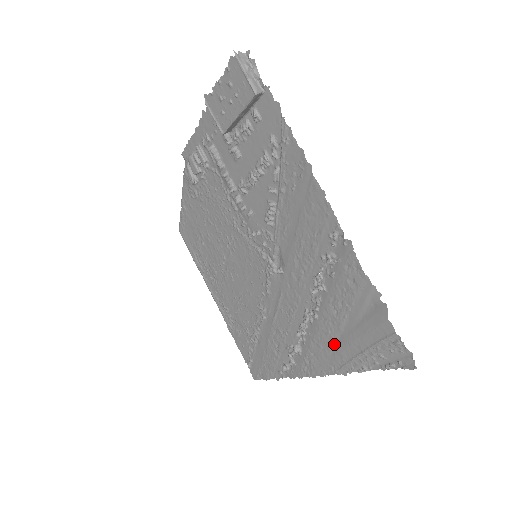
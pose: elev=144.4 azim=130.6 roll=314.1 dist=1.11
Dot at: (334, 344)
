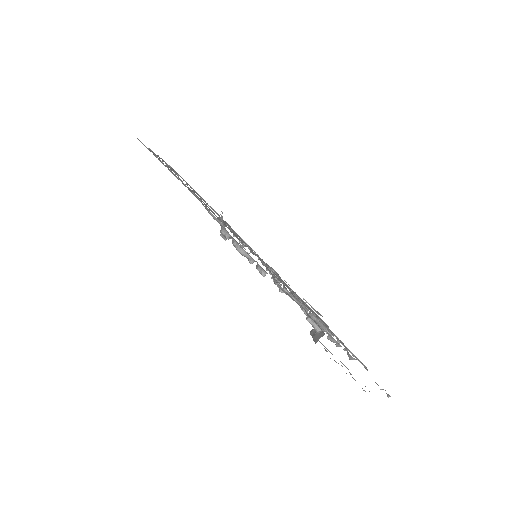
Dot at: occluded
